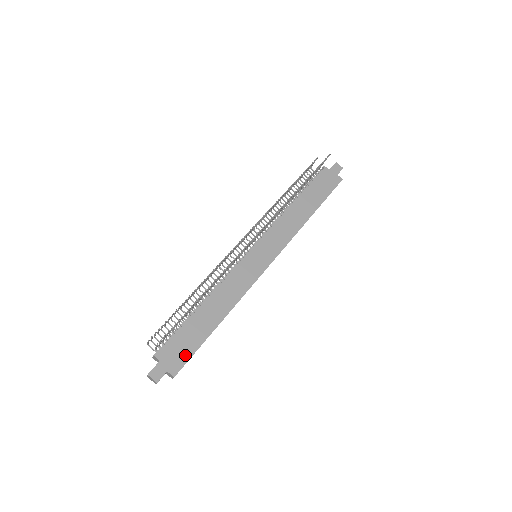
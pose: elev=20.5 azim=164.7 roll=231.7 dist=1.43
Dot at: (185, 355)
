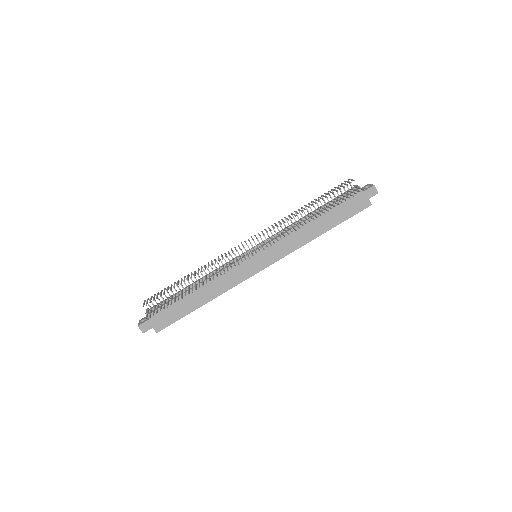
Dot at: (169, 320)
